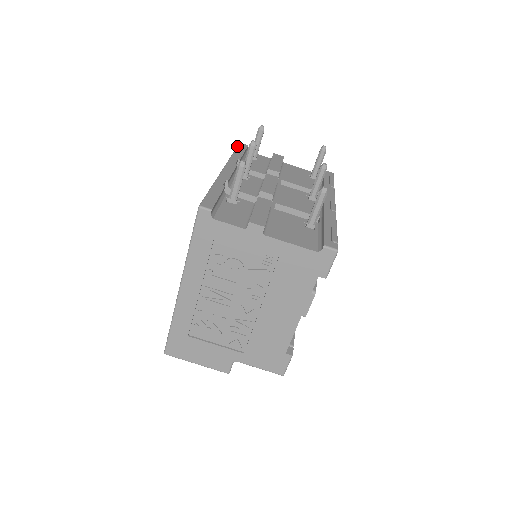
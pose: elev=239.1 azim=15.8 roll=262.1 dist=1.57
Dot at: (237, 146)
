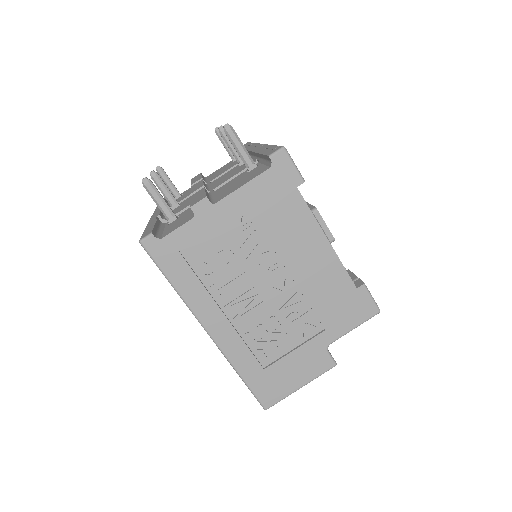
Dot at: occluded
